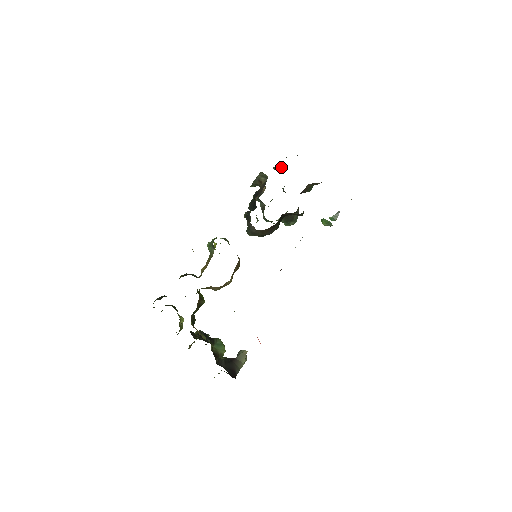
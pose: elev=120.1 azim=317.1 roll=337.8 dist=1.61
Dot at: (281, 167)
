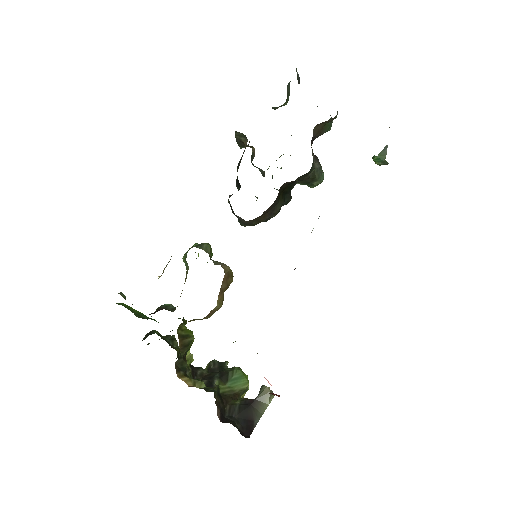
Dot at: (285, 102)
